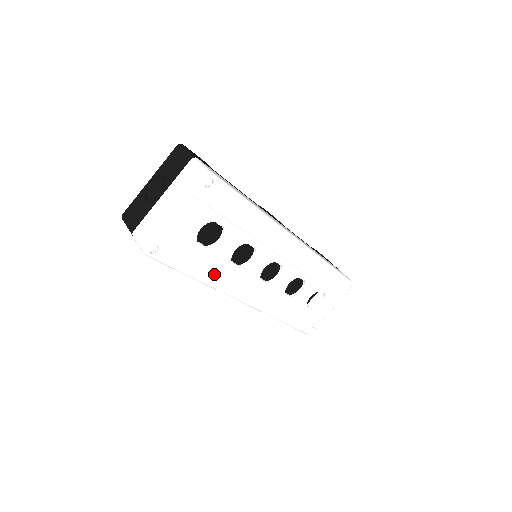
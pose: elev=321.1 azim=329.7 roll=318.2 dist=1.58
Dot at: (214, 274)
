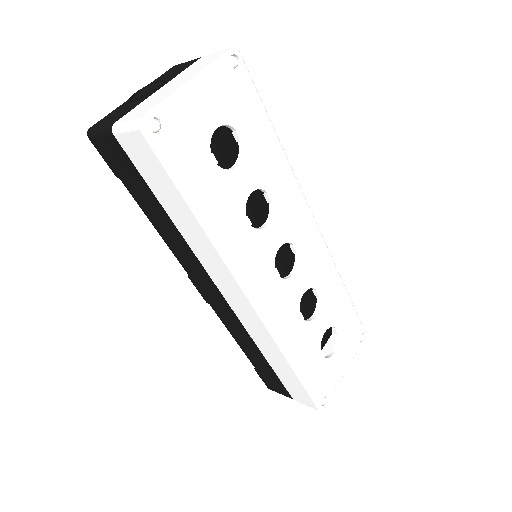
Dot at: (223, 222)
